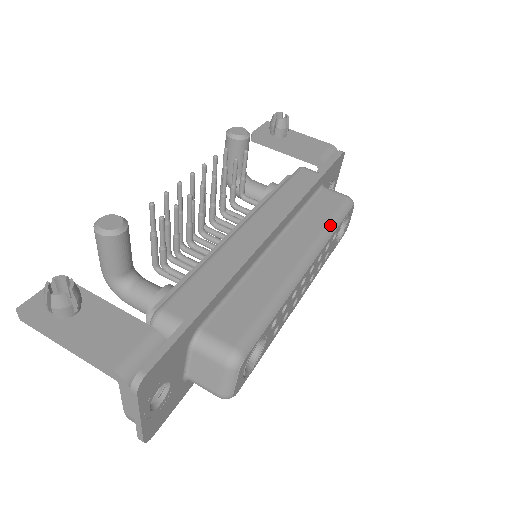
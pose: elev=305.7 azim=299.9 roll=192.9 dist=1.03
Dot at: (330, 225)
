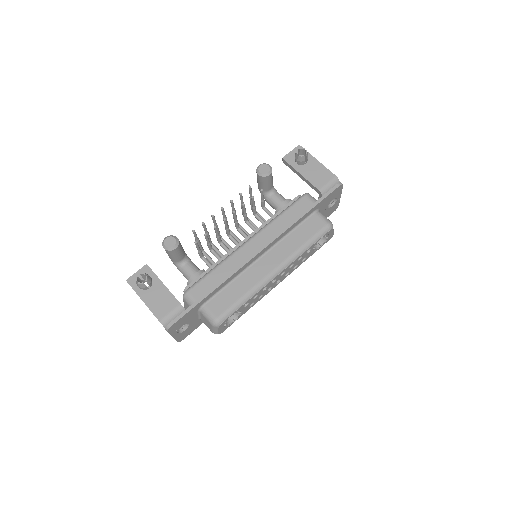
Dot at: (303, 247)
